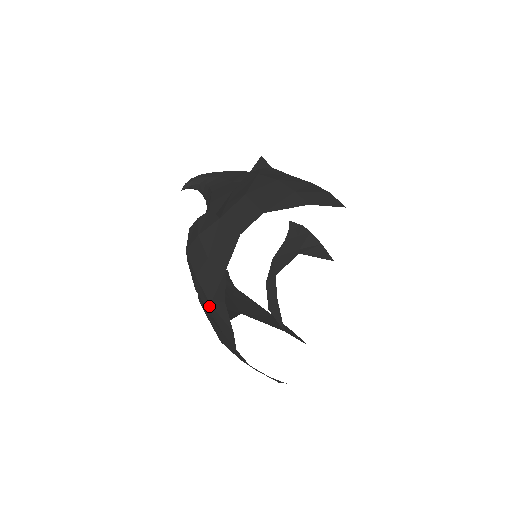
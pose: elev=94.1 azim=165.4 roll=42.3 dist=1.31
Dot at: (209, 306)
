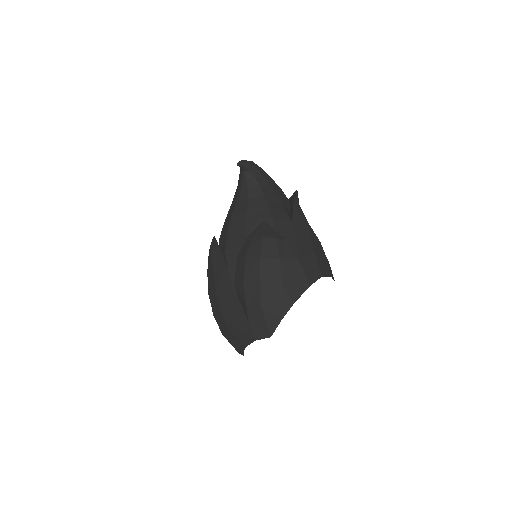
Dot at: (255, 305)
